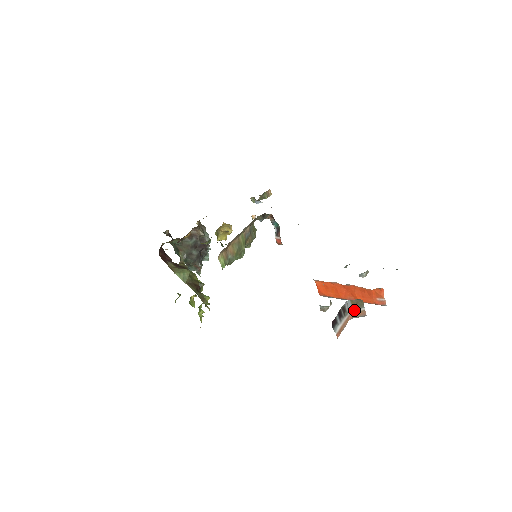
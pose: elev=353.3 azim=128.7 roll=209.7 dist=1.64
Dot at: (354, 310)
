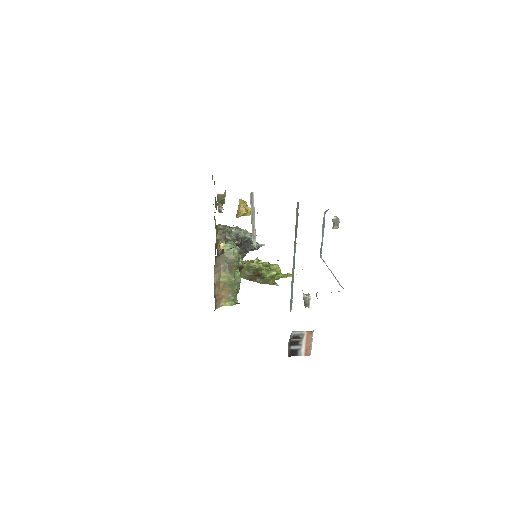
Dot at: (305, 331)
